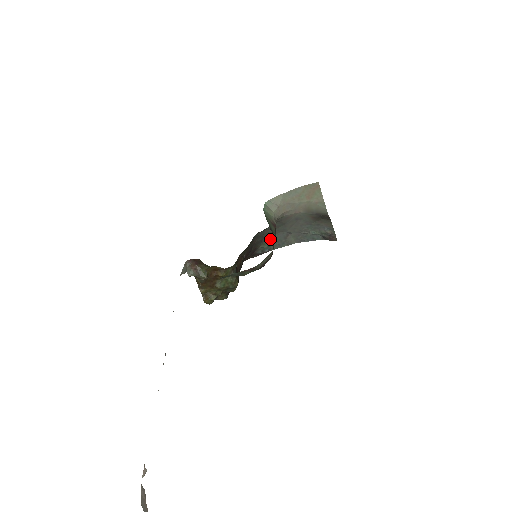
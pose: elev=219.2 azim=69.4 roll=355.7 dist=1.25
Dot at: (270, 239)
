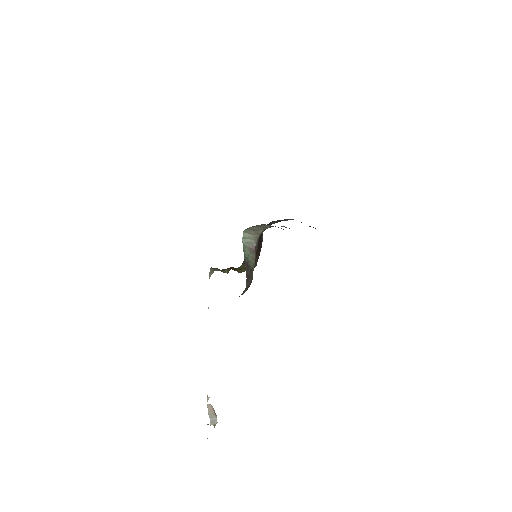
Dot at: (275, 221)
